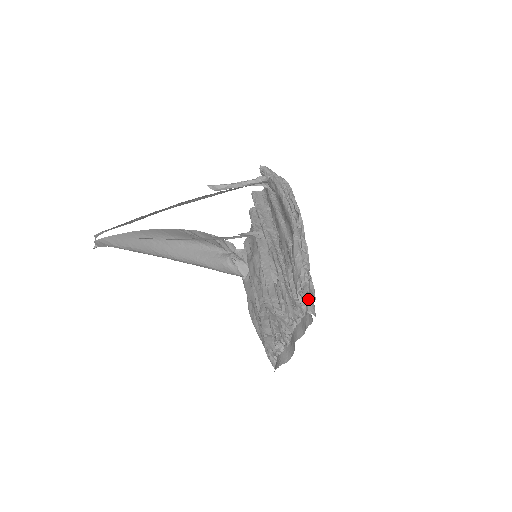
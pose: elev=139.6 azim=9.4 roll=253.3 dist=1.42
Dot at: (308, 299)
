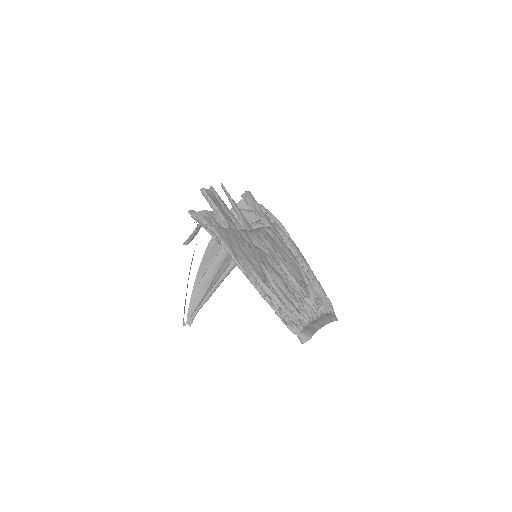
Dot at: occluded
